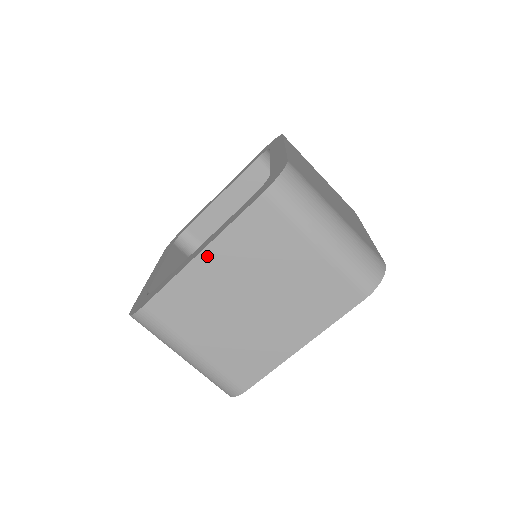
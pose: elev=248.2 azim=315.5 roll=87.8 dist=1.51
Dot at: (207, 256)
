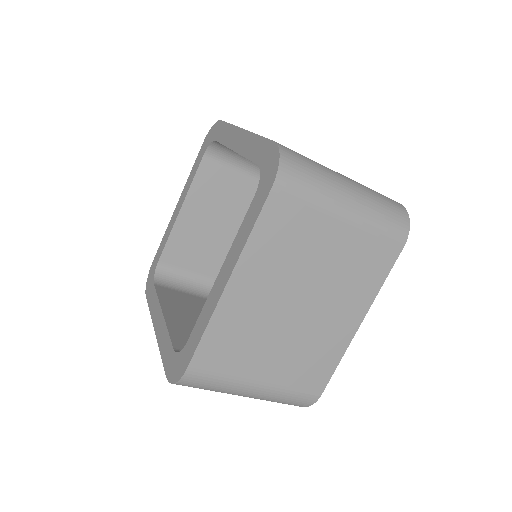
Dot at: occluded
